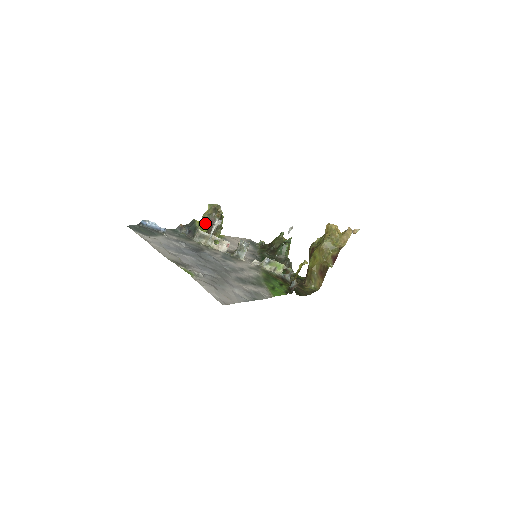
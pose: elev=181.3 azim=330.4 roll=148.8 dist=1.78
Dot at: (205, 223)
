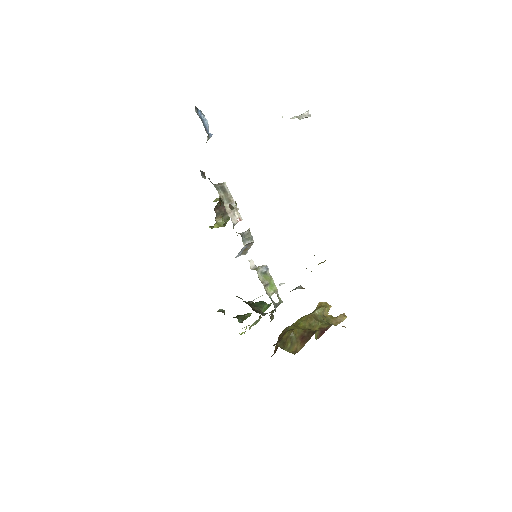
Dot at: occluded
